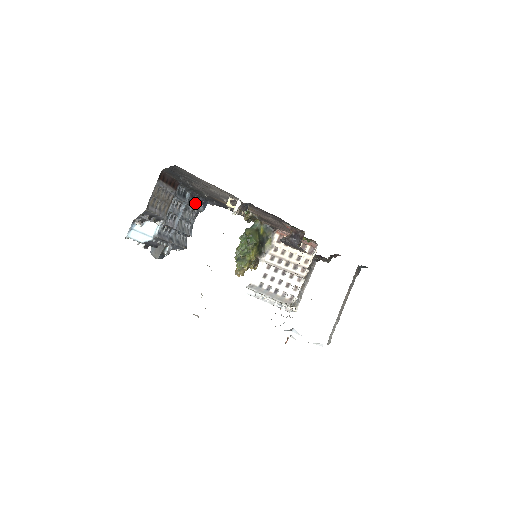
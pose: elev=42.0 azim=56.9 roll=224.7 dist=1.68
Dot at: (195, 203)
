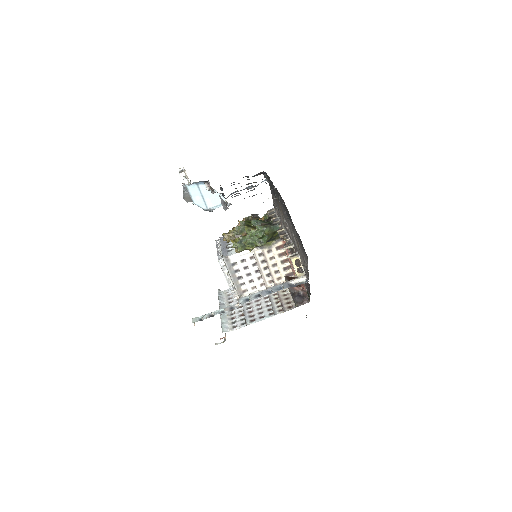
Dot at: occluded
